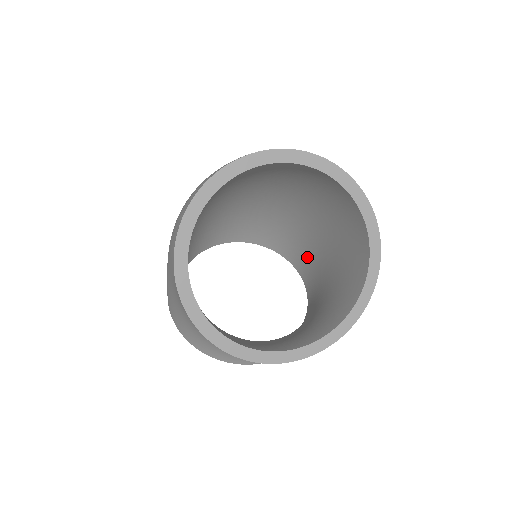
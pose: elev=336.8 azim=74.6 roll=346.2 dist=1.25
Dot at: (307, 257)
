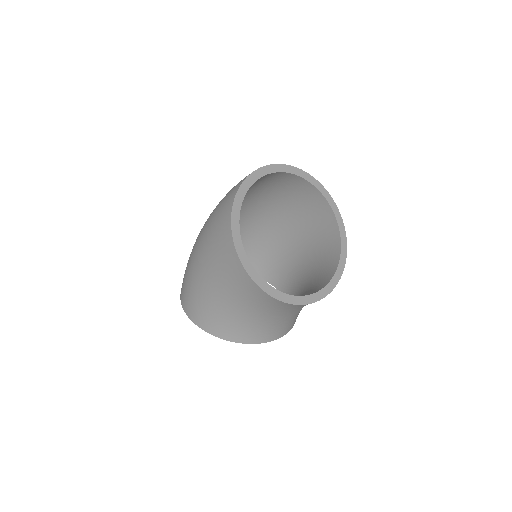
Dot at: (279, 266)
